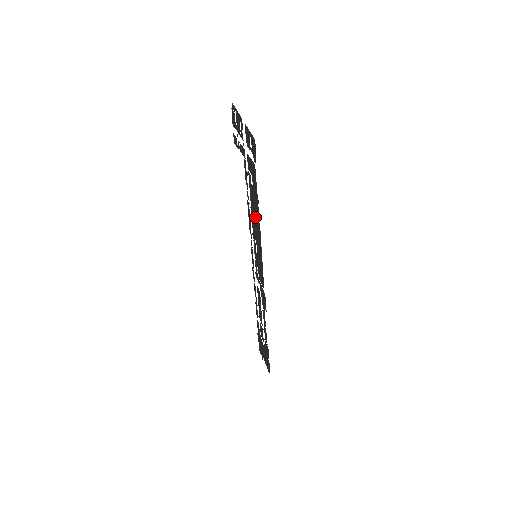
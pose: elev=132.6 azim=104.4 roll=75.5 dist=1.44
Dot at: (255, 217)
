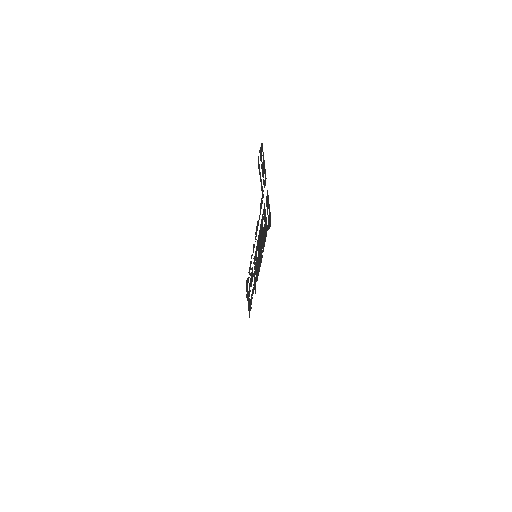
Dot at: (261, 244)
